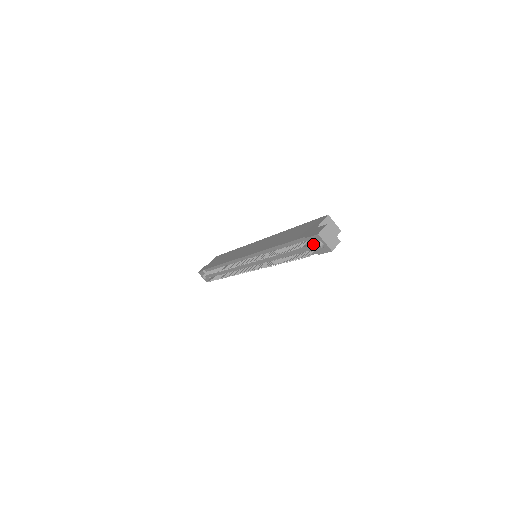
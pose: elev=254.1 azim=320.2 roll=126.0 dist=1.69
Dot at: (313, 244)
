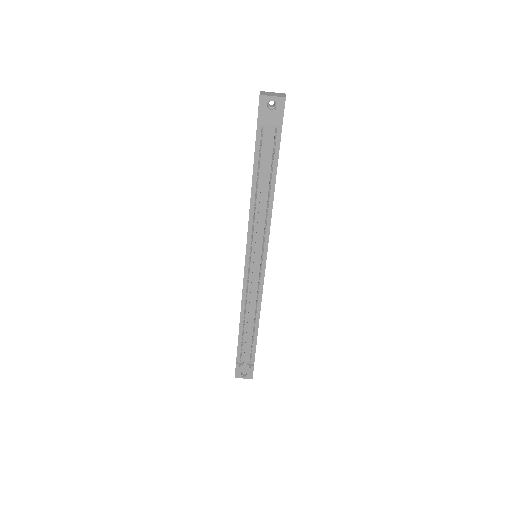
Dot at: (268, 117)
